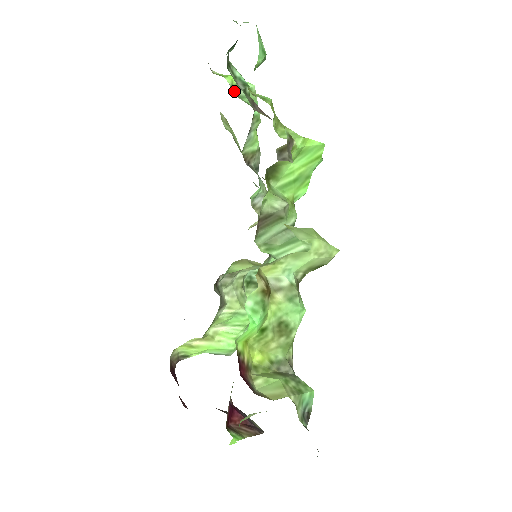
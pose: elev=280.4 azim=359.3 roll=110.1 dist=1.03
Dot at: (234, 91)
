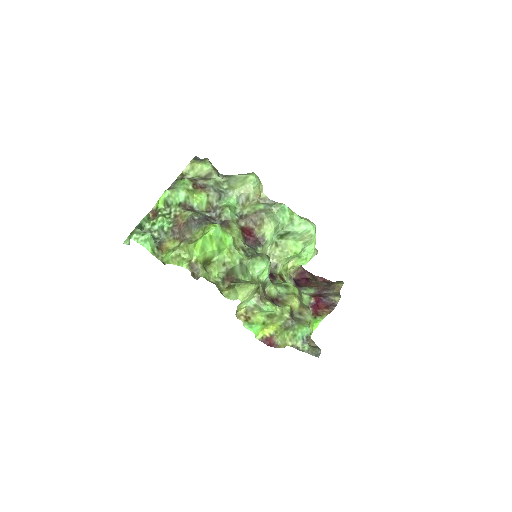
Dot at: (167, 206)
